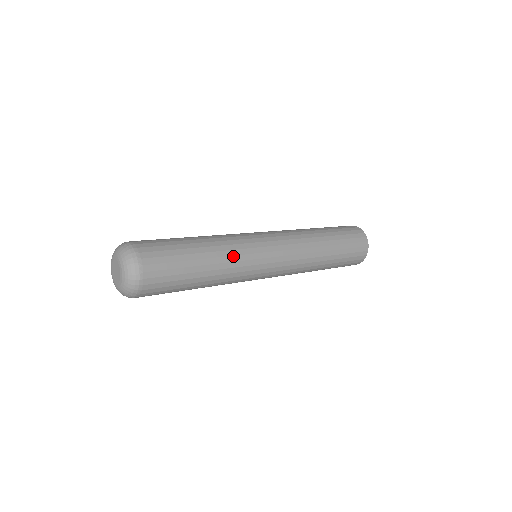
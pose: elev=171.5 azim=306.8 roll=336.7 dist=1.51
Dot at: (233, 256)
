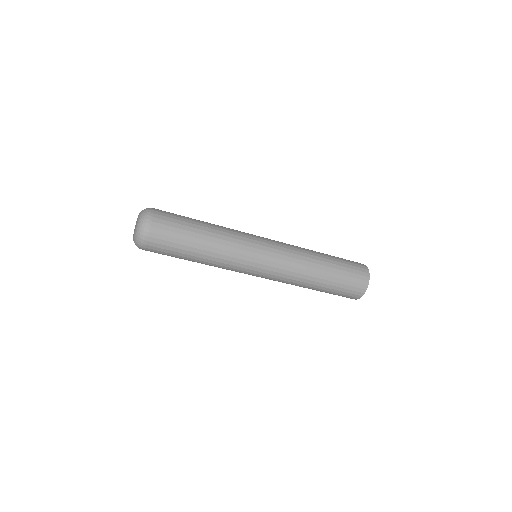
Dot at: occluded
